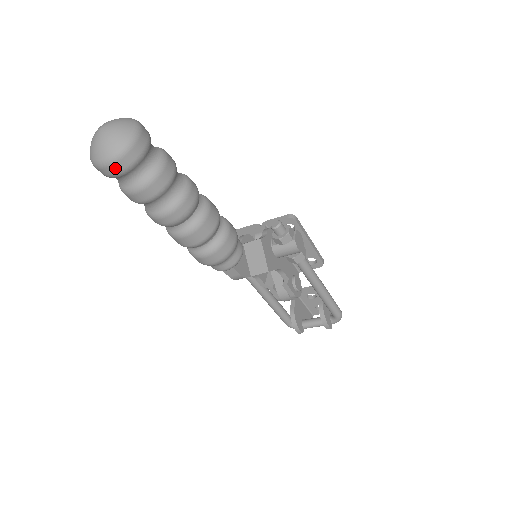
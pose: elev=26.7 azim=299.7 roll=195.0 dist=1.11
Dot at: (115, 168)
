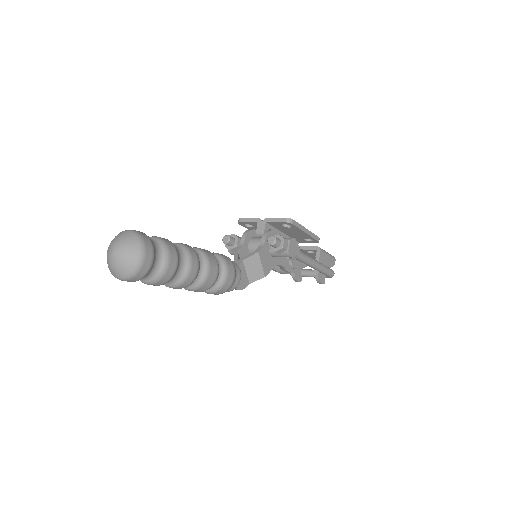
Dot at: (129, 281)
